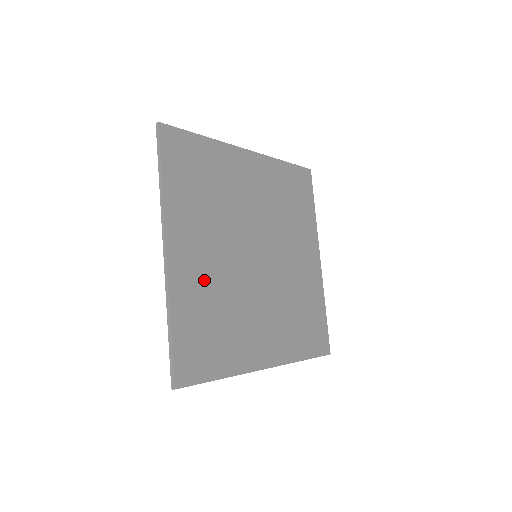
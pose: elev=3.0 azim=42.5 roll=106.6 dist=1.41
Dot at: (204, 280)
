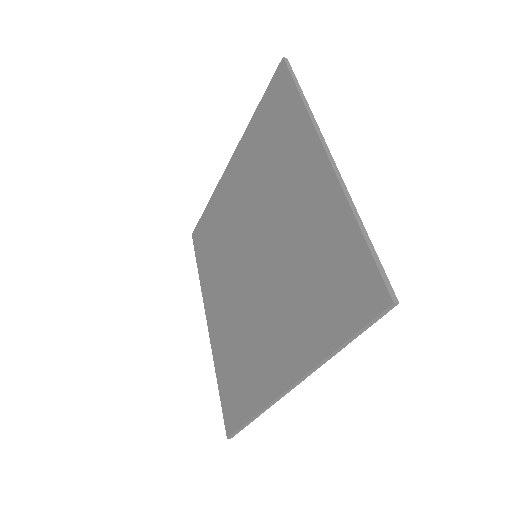
Dot at: occluded
